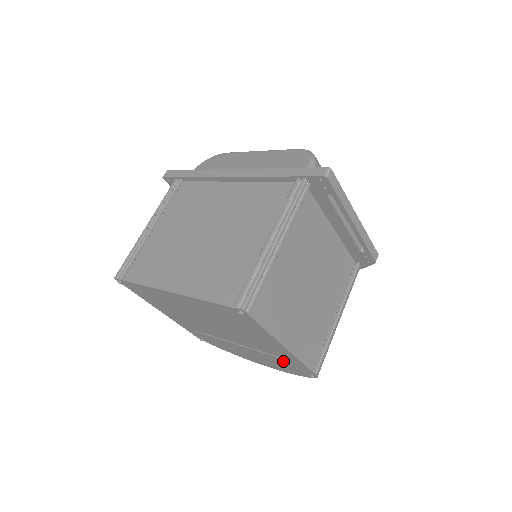
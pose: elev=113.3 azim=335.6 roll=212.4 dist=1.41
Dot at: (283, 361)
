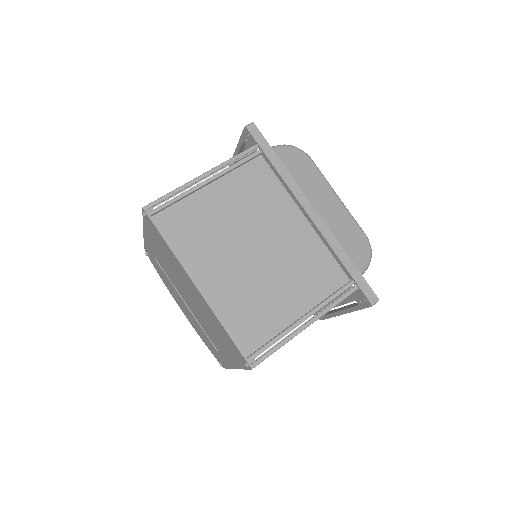
Dot at: (212, 346)
